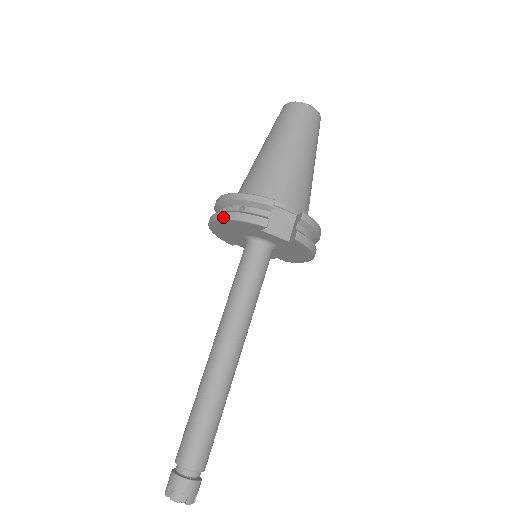
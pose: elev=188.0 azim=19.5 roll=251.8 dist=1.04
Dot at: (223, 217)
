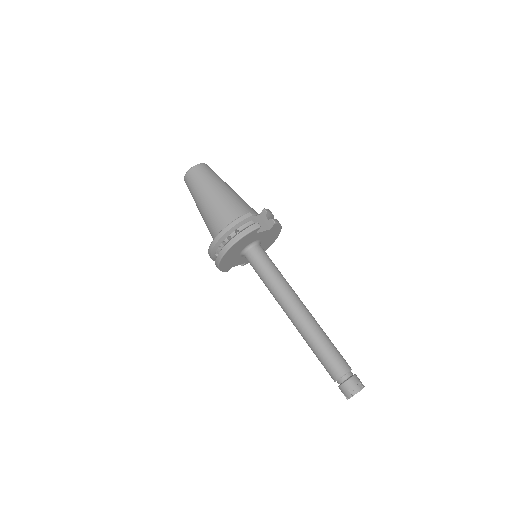
Dot at: (233, 243)
